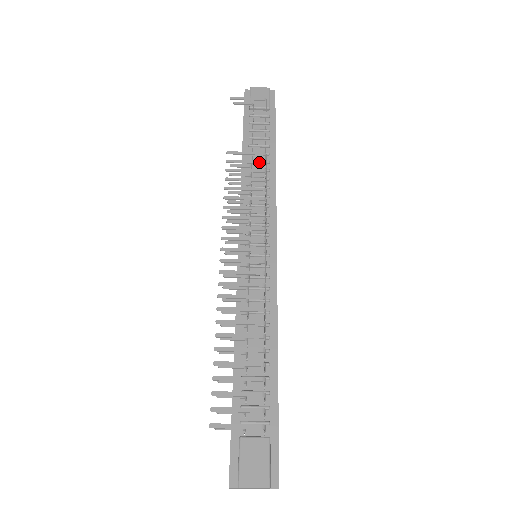
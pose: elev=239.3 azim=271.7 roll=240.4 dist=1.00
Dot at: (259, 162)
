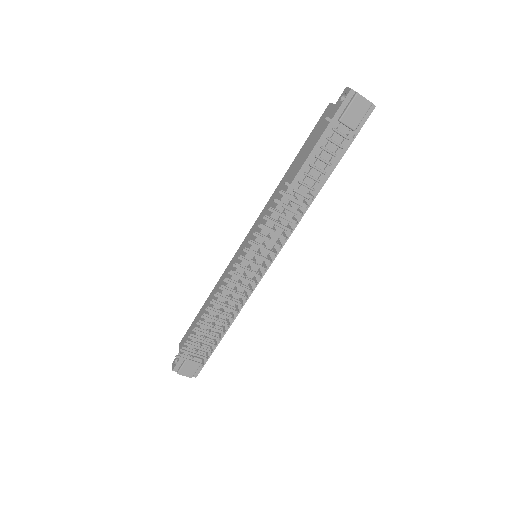
Dot at: (303, 205)
